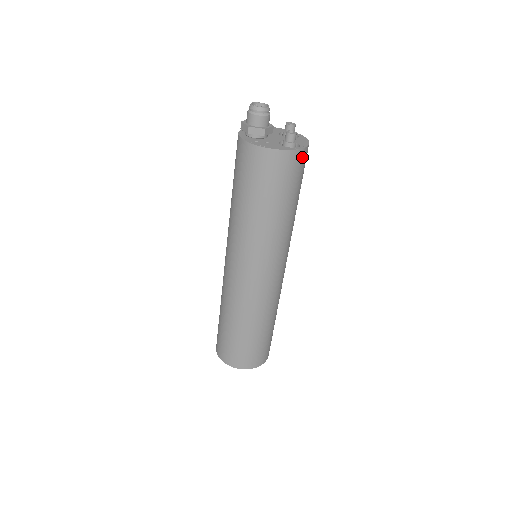
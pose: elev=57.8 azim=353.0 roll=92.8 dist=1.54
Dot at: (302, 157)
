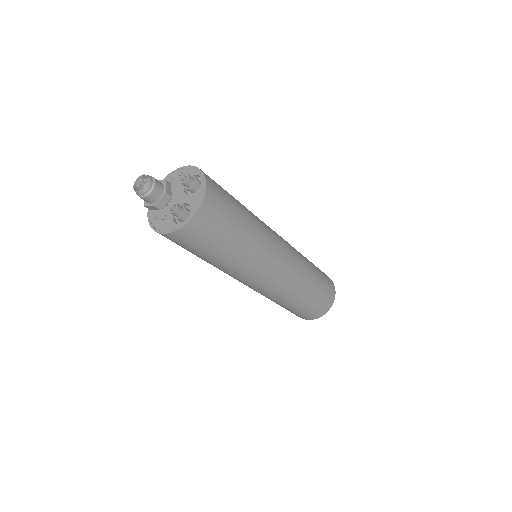
Dot at: (198, 223)
